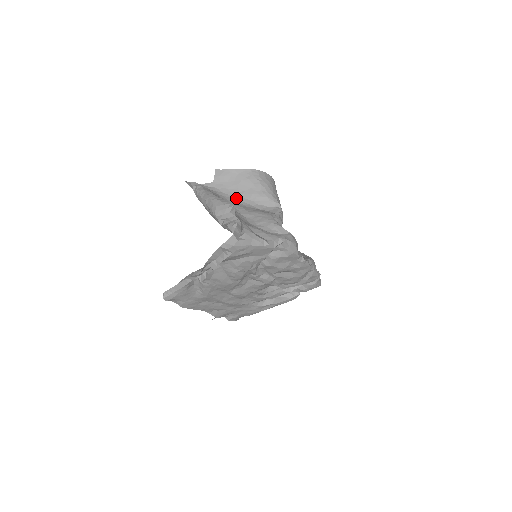
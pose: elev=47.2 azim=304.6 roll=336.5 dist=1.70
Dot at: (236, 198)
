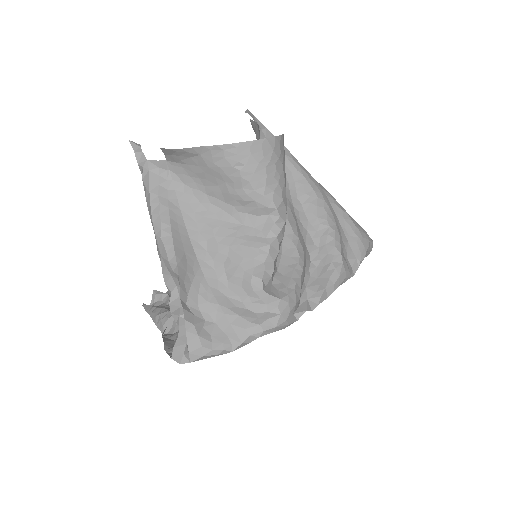
Dot at: (204, 198)
